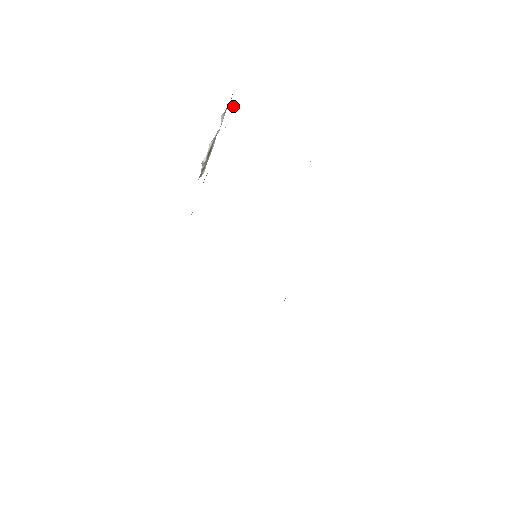
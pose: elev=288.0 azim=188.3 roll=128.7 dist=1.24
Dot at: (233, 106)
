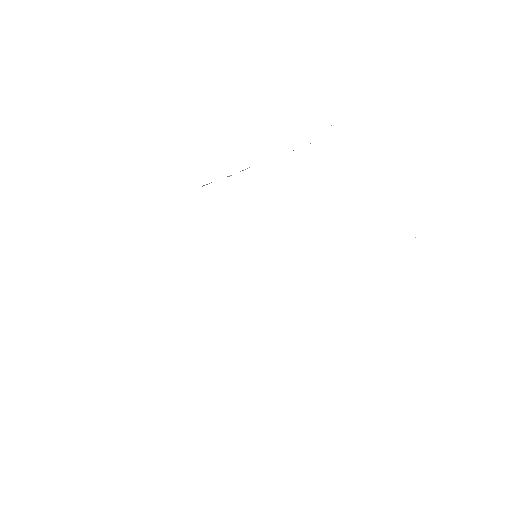
Dot at: occluded
